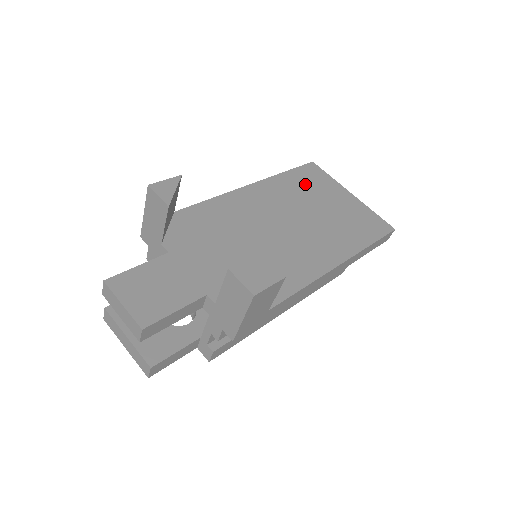
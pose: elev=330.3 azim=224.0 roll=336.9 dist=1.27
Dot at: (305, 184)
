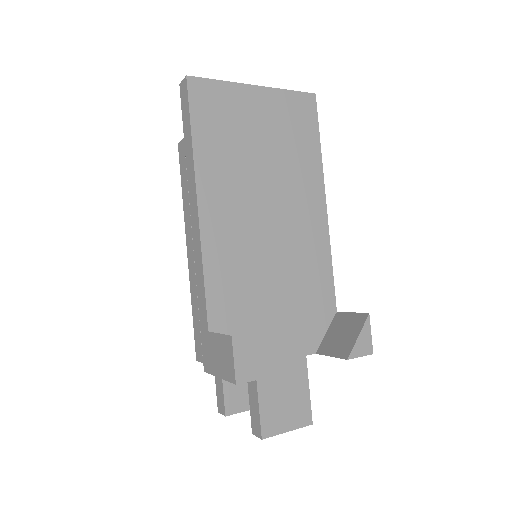
Dot at: (221, 132)
